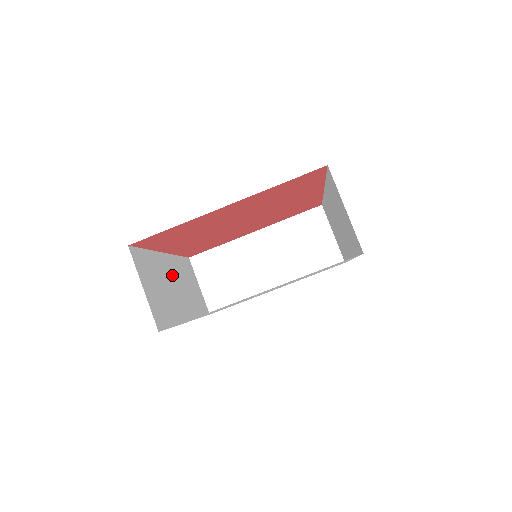
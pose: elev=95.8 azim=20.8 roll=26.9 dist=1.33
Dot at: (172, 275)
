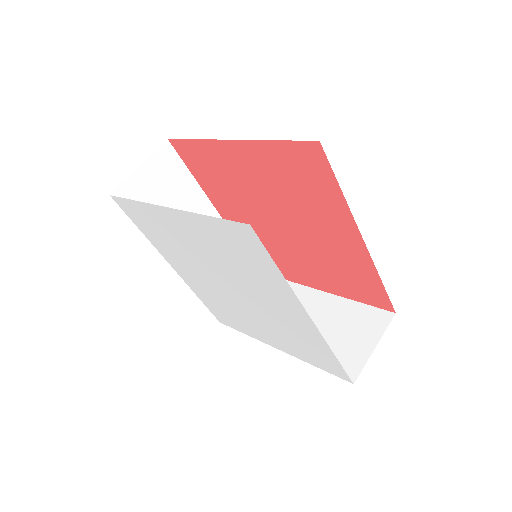
Dot at: occluded
